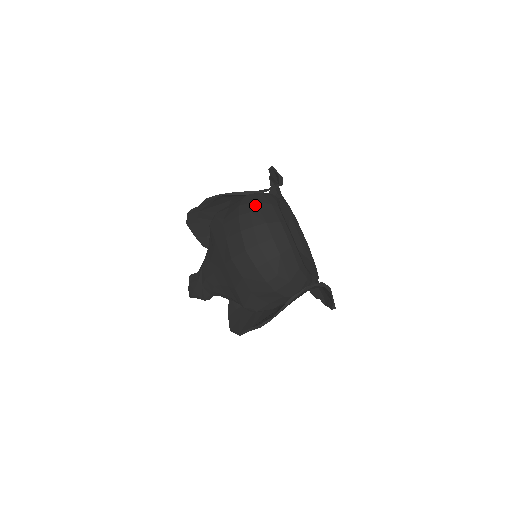
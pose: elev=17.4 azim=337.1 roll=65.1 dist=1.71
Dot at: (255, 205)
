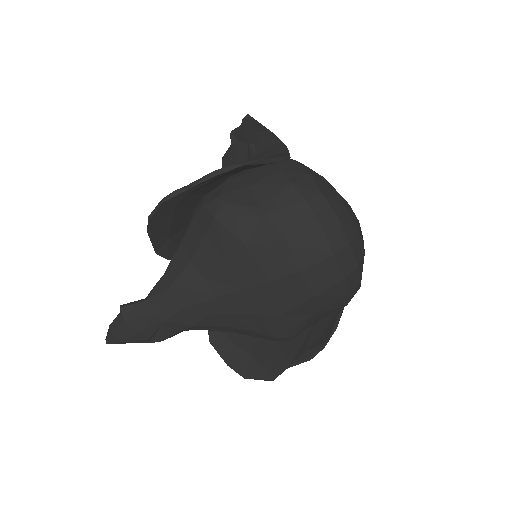
Dot at: (317, 181)
